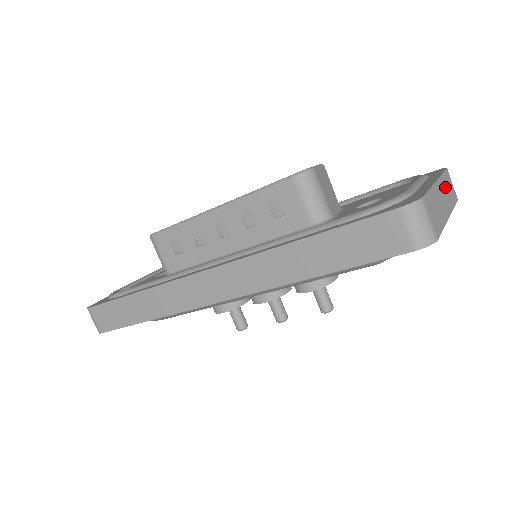
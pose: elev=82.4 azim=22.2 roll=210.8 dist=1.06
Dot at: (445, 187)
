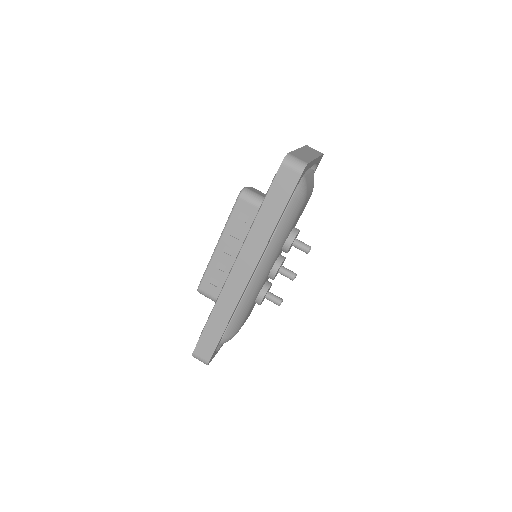
Dot at: (308, 150)
